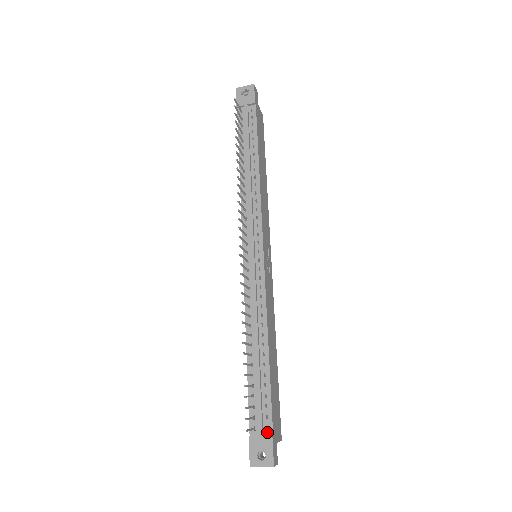
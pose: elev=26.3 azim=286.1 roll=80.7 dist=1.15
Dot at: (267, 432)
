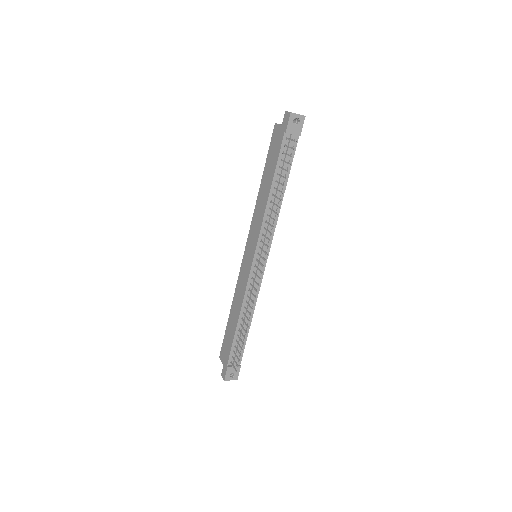
Dot at: (238, 363)
